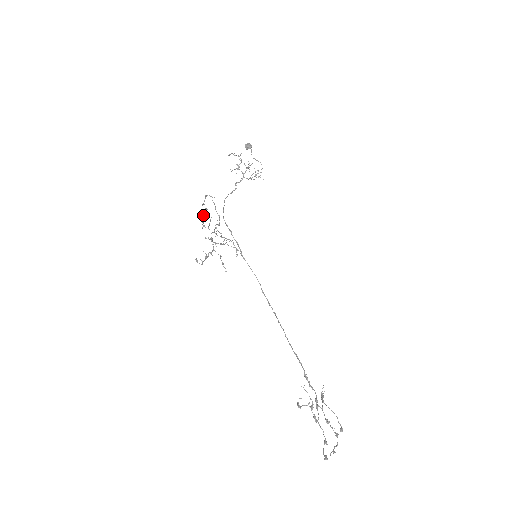
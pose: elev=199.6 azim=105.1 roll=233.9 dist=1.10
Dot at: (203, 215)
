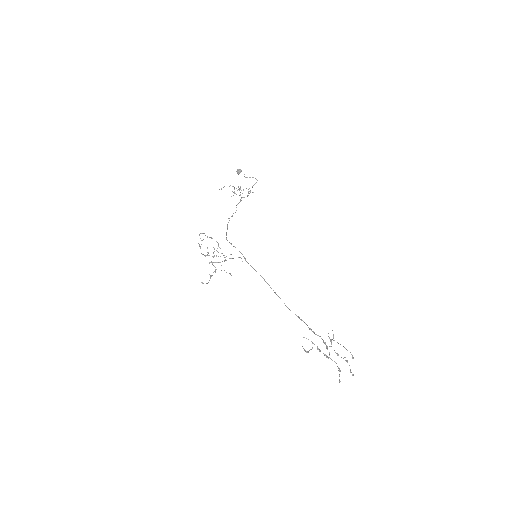
Dot at: occluded
